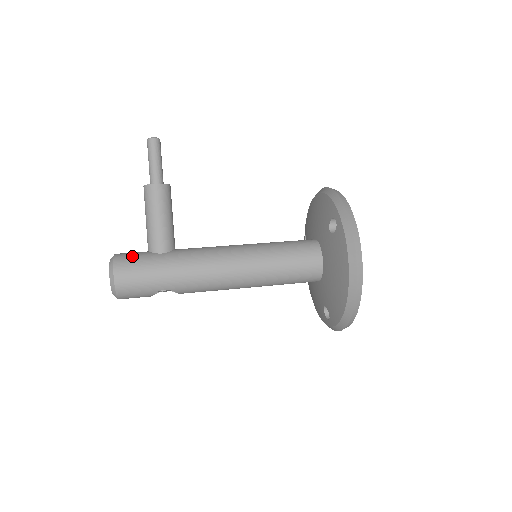
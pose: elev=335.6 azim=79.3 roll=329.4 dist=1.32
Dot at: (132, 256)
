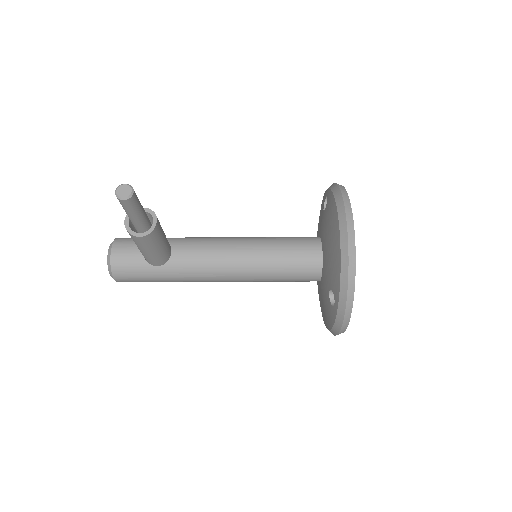
Dot at: (128, 268)
